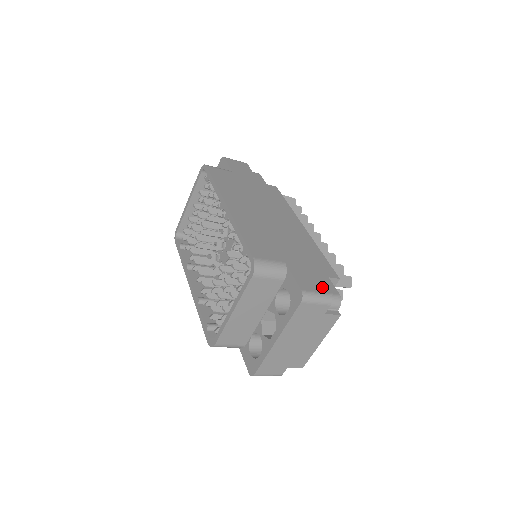
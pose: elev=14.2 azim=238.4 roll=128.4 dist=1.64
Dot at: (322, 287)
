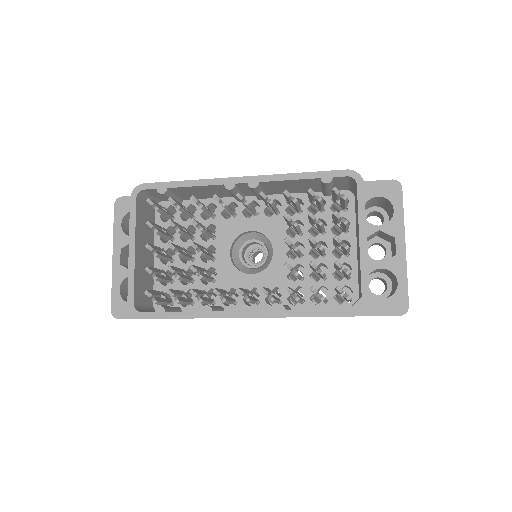
Dot at: occluded
